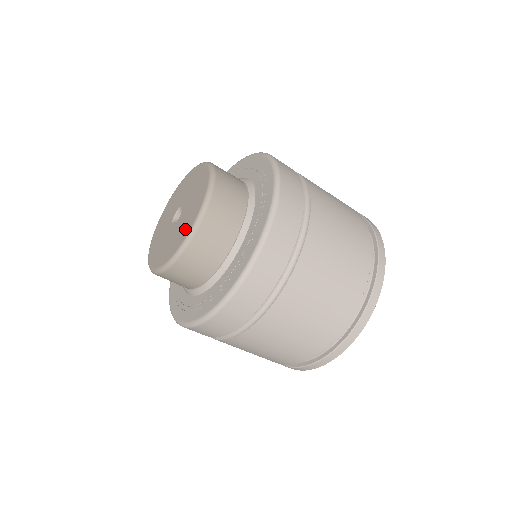
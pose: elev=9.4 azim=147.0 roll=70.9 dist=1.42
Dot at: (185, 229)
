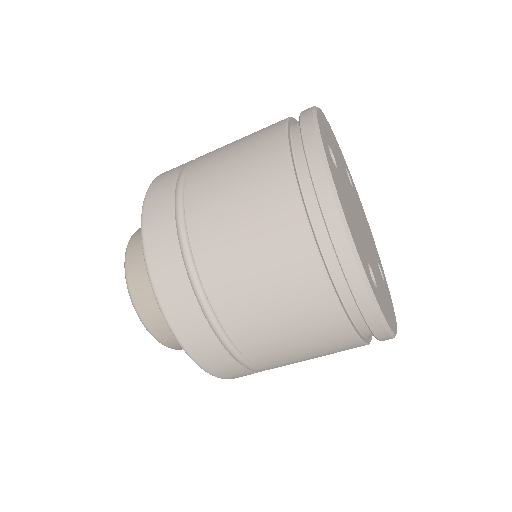
Dot at: occluded
